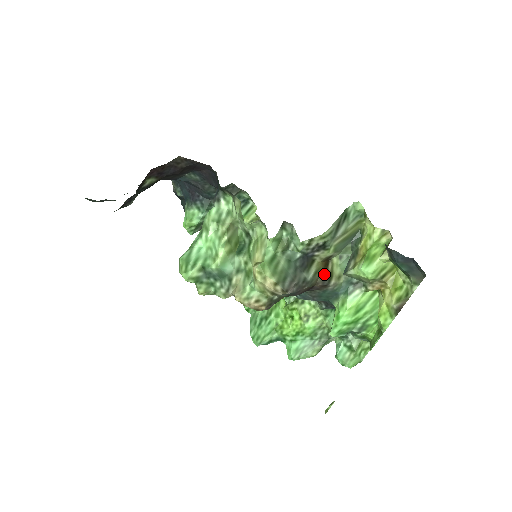
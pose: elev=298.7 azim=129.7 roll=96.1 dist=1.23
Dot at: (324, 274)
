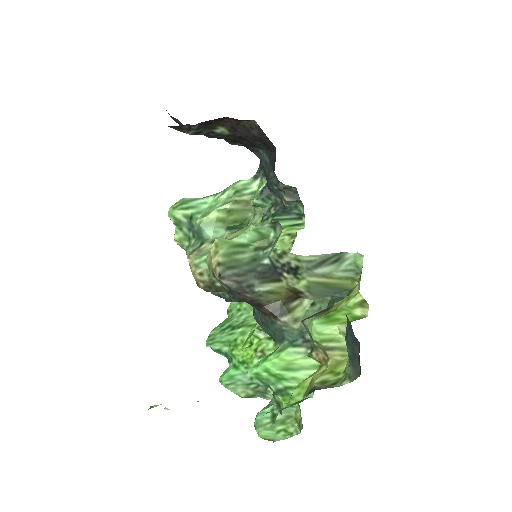
Dot at: (282, 303)
